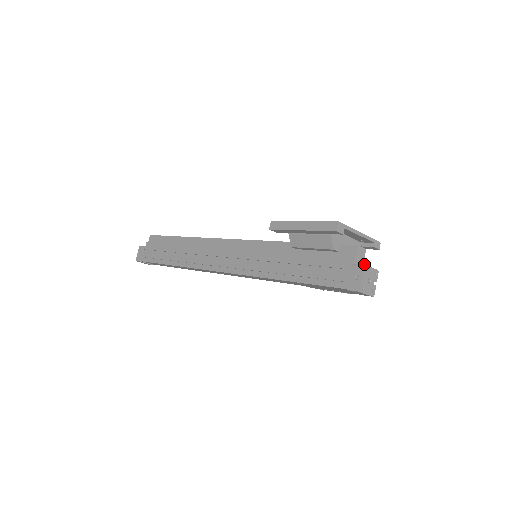
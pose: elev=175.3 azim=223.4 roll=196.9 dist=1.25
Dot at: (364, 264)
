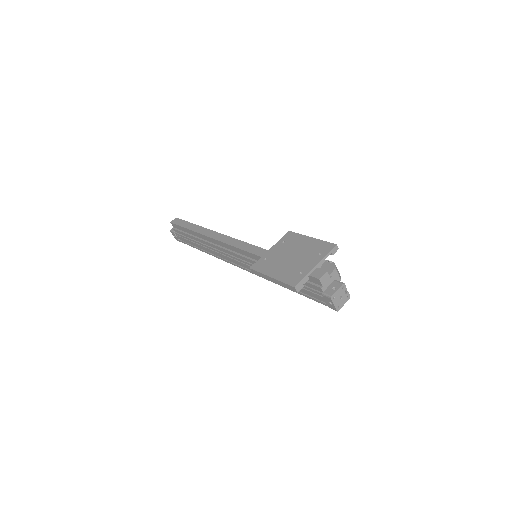
Dot at: (332, 279)
